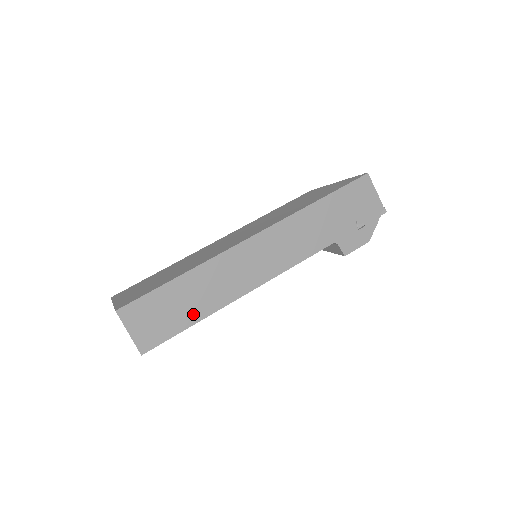
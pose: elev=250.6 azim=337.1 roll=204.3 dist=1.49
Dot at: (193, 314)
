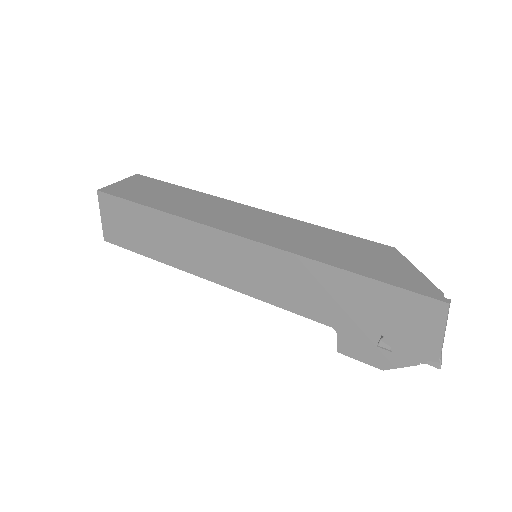
Dot at: (153, 250)
